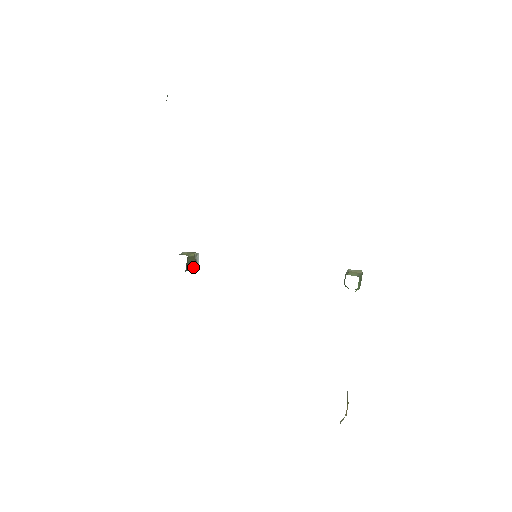
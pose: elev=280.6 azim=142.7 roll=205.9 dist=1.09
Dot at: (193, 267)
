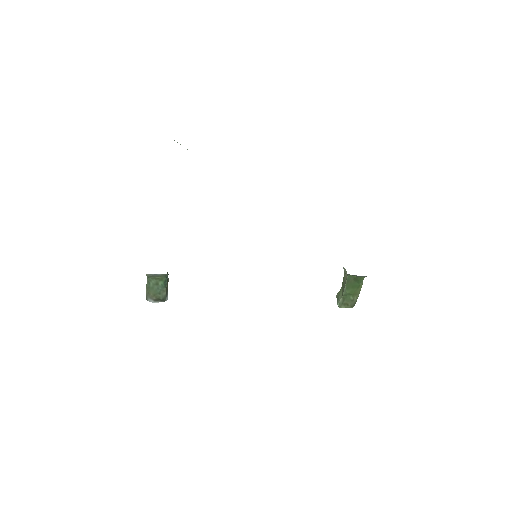
Dot at: (166, 292)
